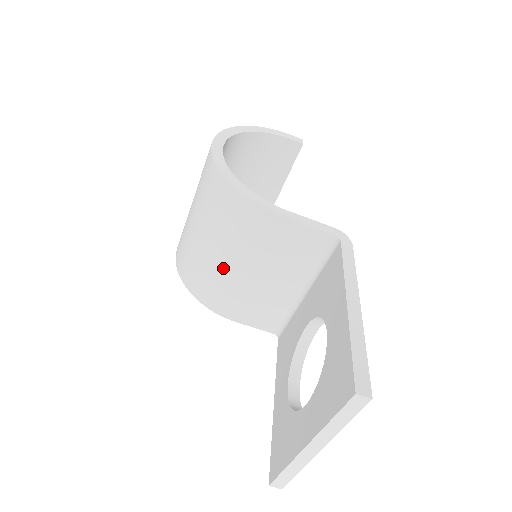
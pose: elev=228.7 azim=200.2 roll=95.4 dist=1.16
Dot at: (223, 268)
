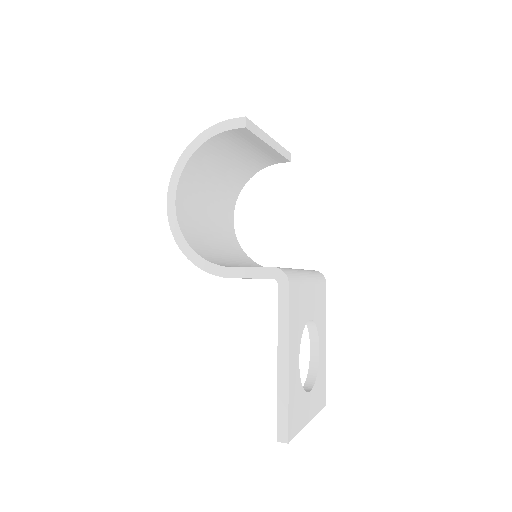
Dot at: occluded
